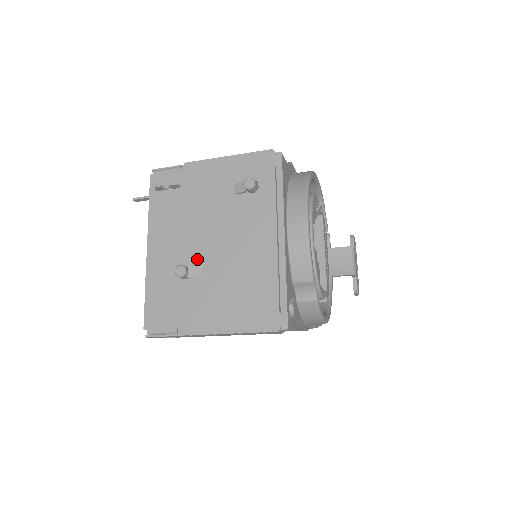
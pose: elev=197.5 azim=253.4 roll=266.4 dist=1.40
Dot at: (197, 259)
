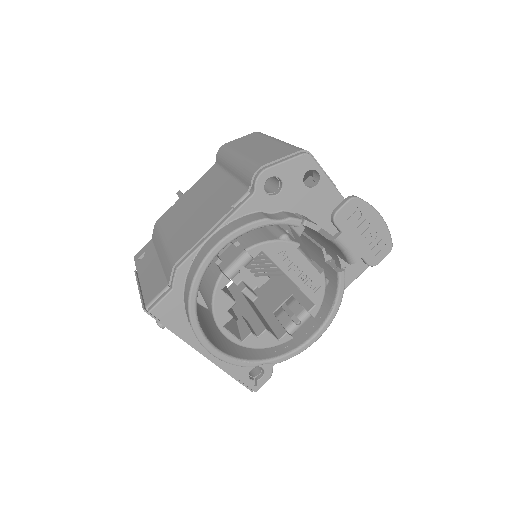
Dot at: occluded
